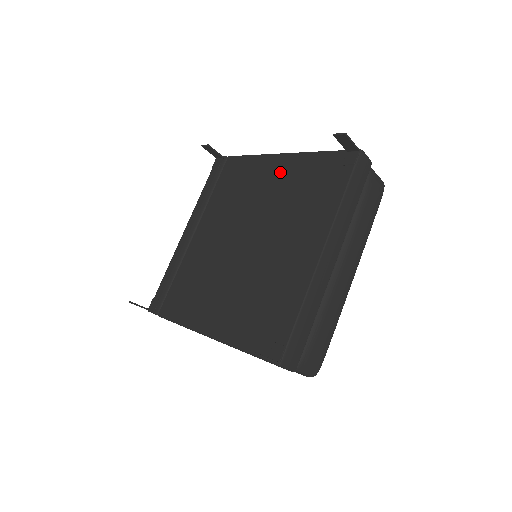
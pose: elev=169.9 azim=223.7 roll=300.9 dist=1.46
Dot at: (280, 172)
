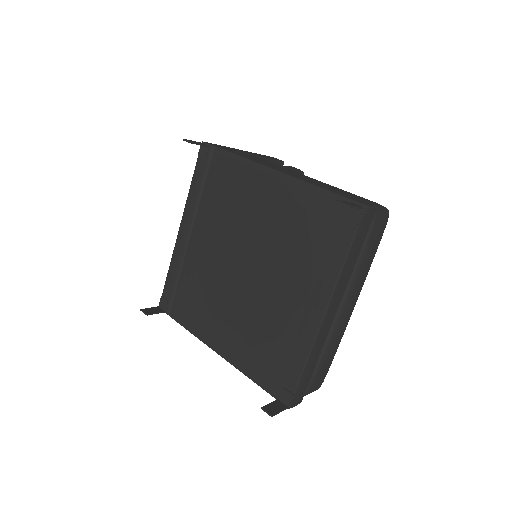
Dot at: (277, 197)
